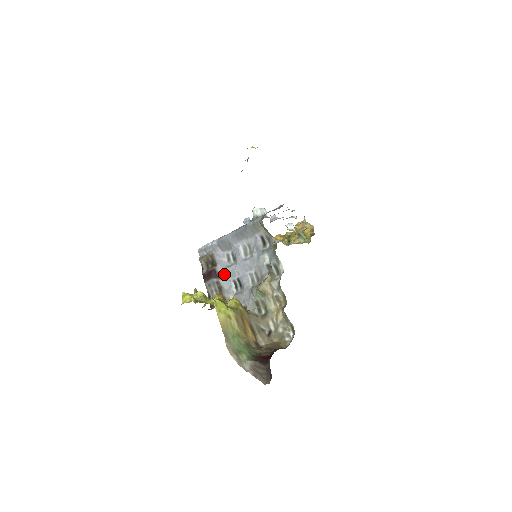
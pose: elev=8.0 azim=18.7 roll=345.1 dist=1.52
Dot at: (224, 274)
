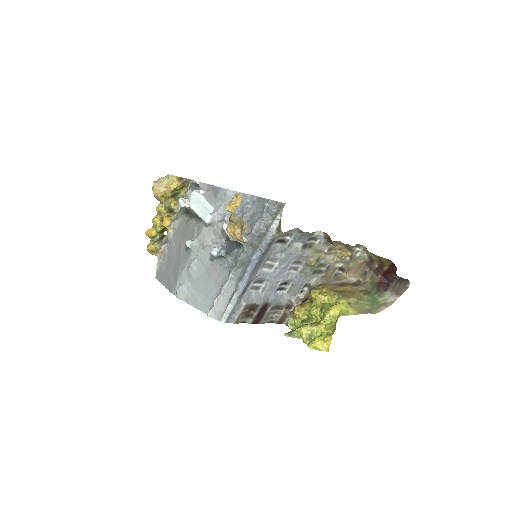
Dot at: (267, 299)
